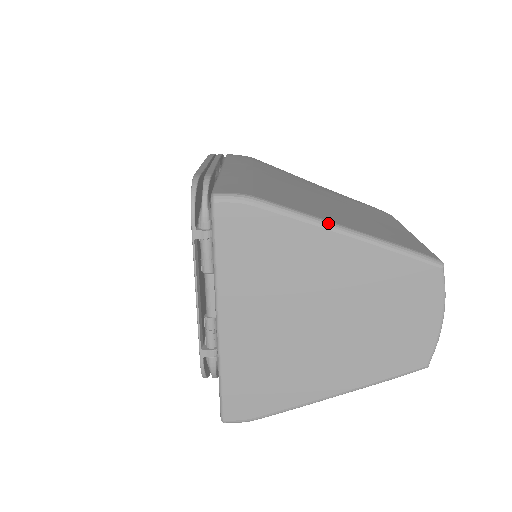
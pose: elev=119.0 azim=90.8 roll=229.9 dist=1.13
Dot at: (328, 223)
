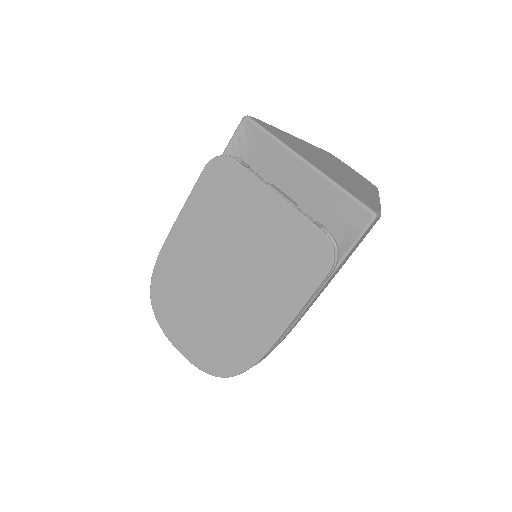
Dot at: occluded
